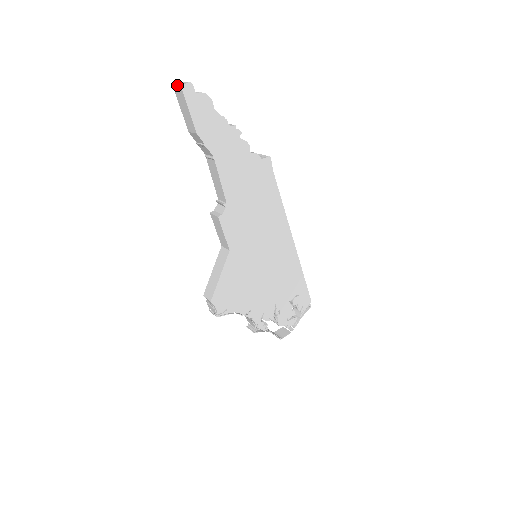
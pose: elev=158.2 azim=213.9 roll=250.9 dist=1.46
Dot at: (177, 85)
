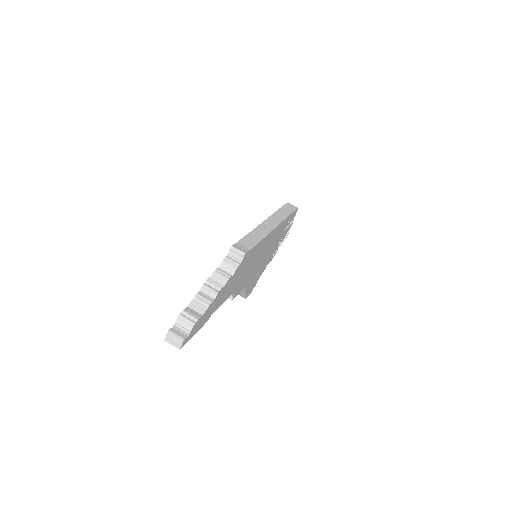
Dot at: occluded
